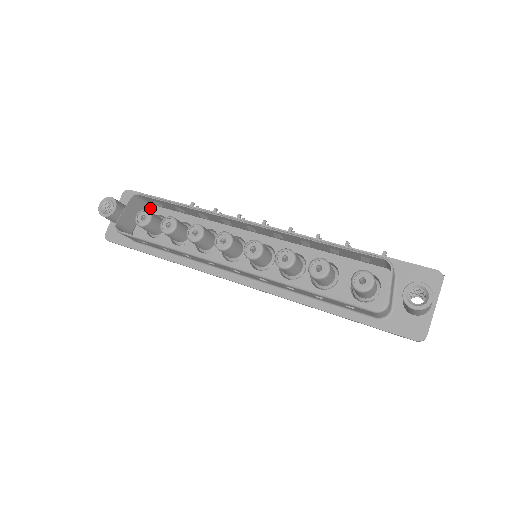
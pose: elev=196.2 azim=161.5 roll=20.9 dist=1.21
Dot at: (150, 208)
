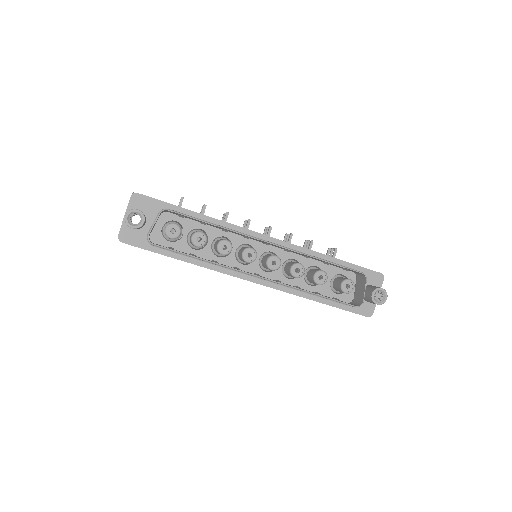
Dot at: (163, 213)
